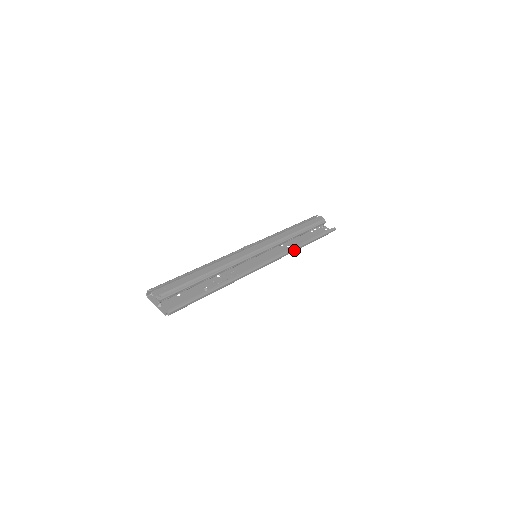
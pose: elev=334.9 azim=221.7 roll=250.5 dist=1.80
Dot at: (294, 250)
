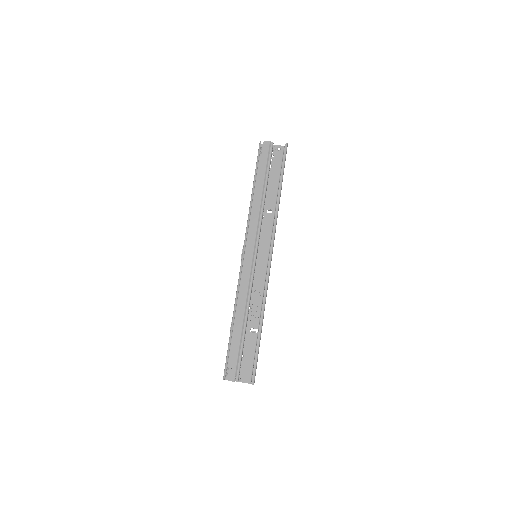
Dot at: (277, 216)
